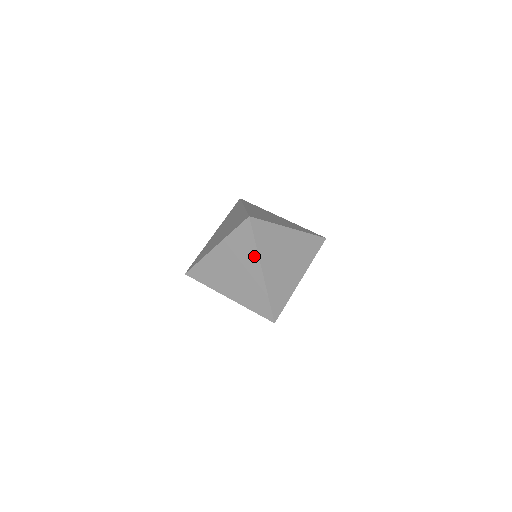
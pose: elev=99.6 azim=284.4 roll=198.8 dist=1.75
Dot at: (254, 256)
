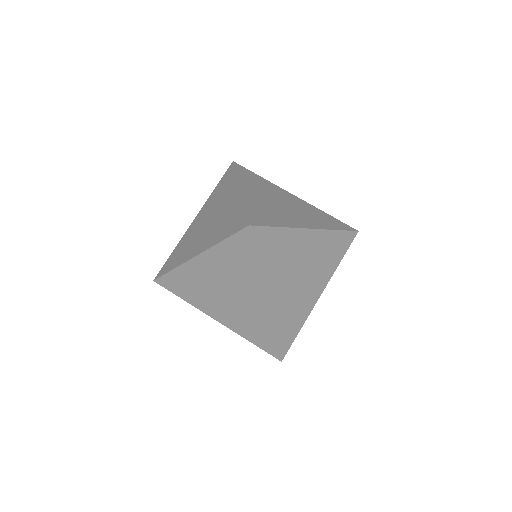
Dot at: (255, 279)
